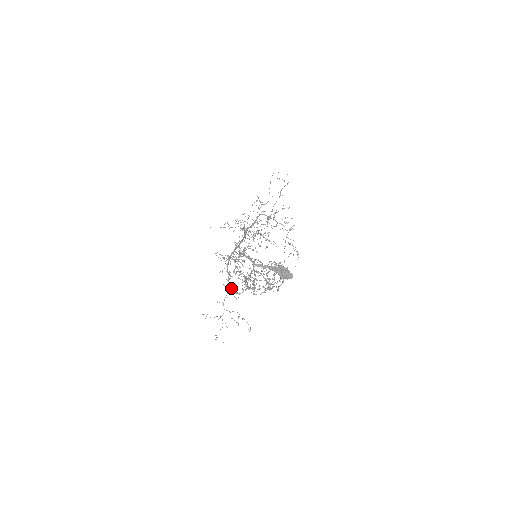
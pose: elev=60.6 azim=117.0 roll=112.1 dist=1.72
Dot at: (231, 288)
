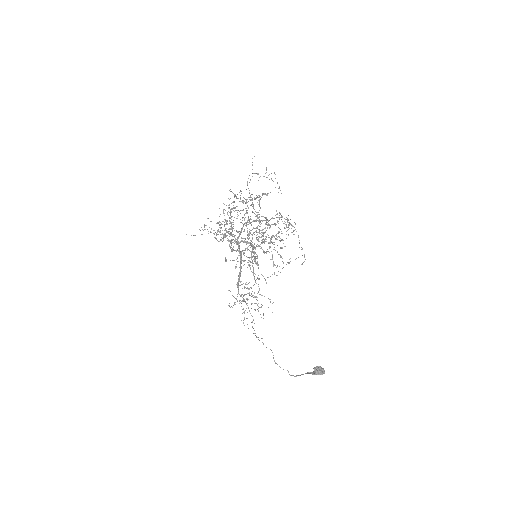
Dot at: (245, 294)
